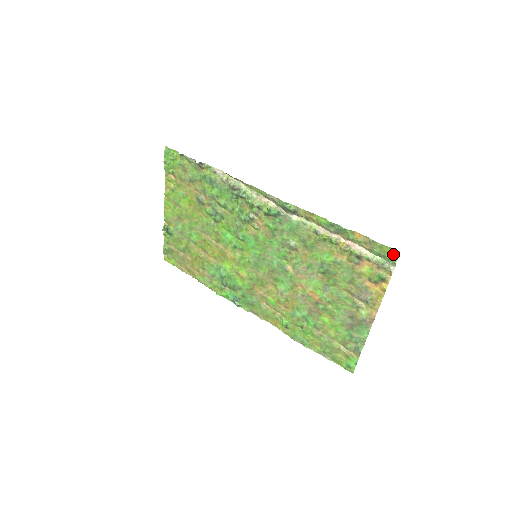
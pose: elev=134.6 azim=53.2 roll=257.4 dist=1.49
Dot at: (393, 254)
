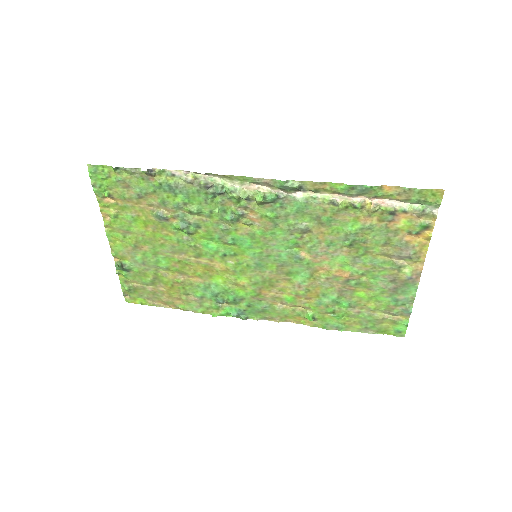
Dot at: (436, 195)
